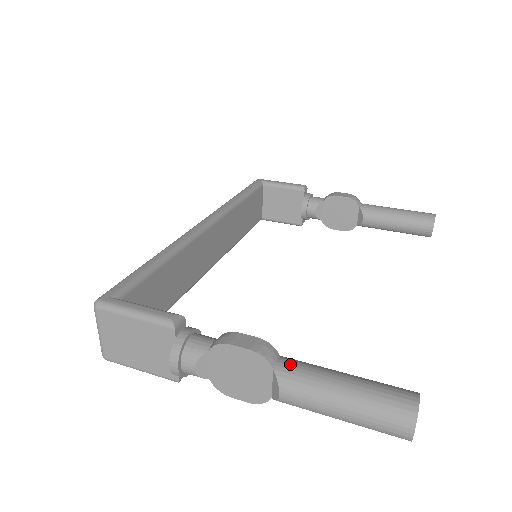
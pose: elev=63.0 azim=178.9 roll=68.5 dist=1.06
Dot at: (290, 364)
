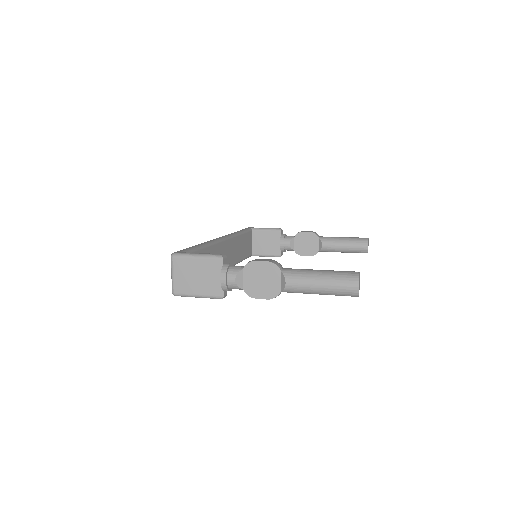
Dot at: (290, 268)
